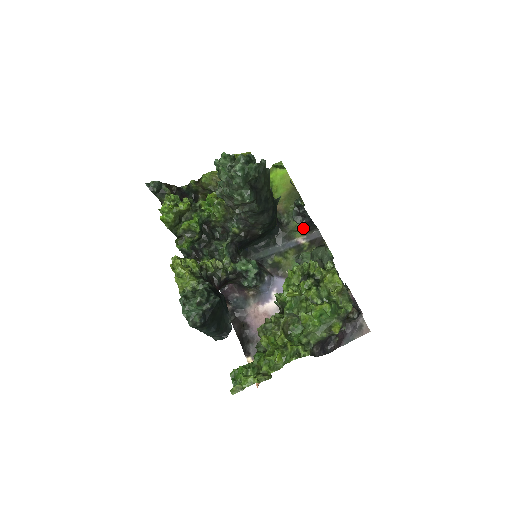
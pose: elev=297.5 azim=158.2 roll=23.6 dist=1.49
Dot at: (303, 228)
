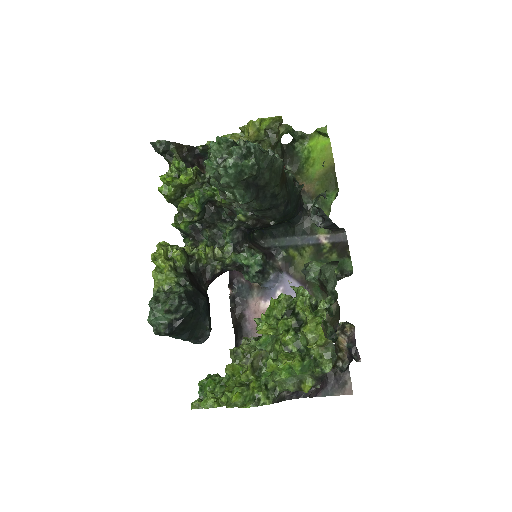
Dot at: (325, 228)
